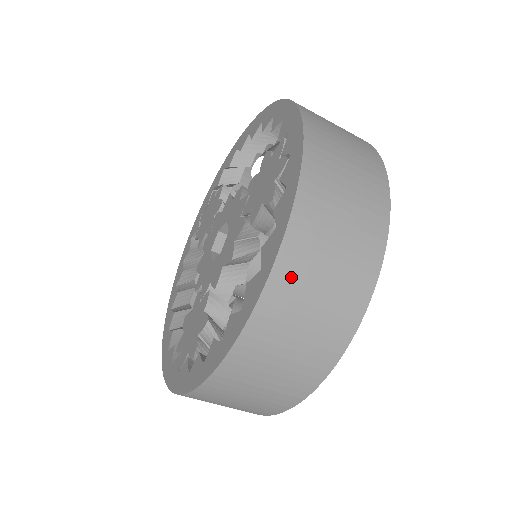
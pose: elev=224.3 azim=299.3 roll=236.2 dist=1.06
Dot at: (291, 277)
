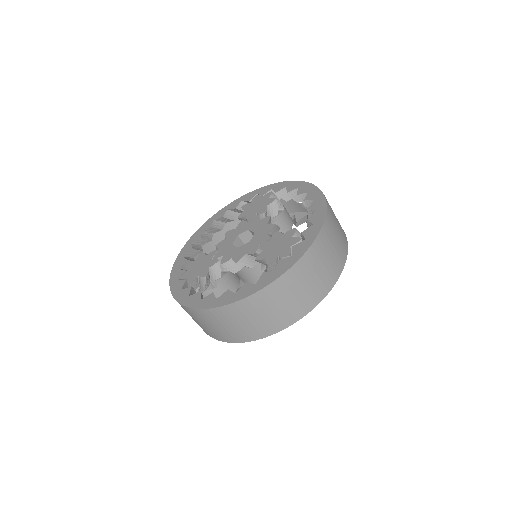
Dot at: (243, 308)
